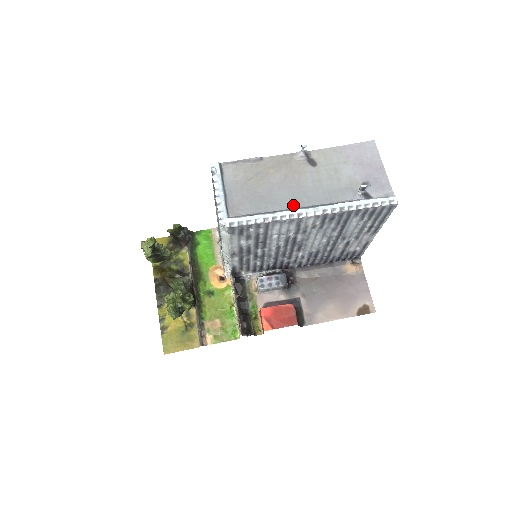
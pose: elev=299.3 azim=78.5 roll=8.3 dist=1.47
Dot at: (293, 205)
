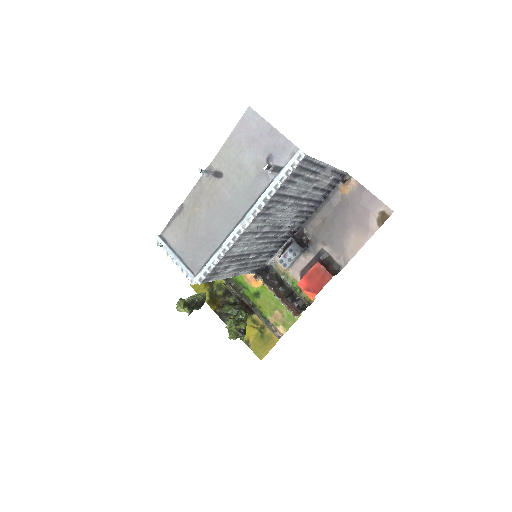
Dot at: (230, 227)
